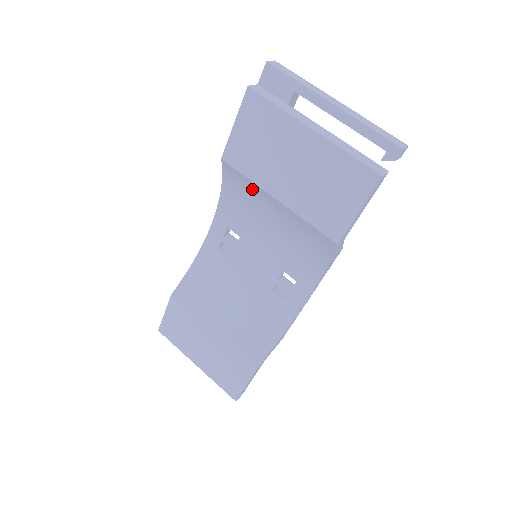
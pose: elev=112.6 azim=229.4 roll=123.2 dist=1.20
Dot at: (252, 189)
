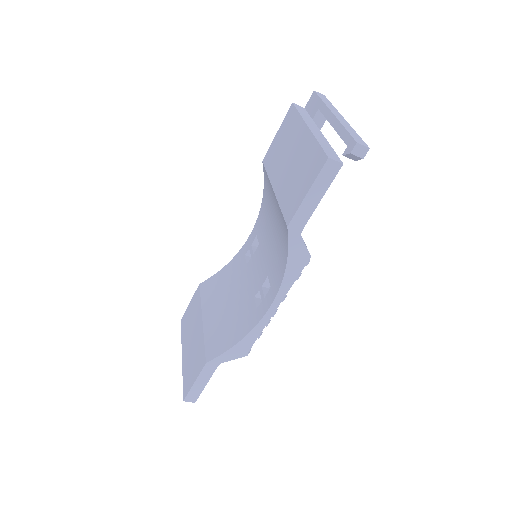
Dot at: (269, 187)
